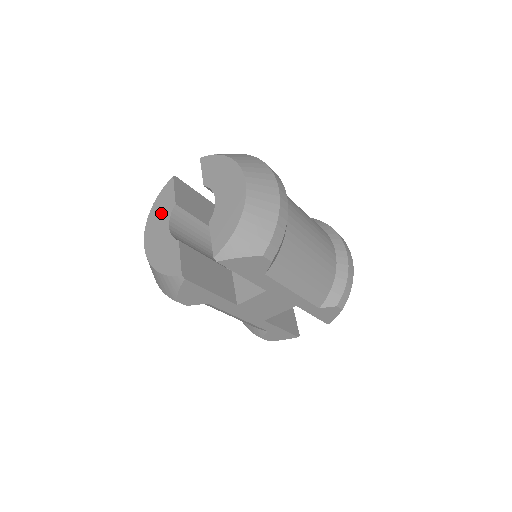
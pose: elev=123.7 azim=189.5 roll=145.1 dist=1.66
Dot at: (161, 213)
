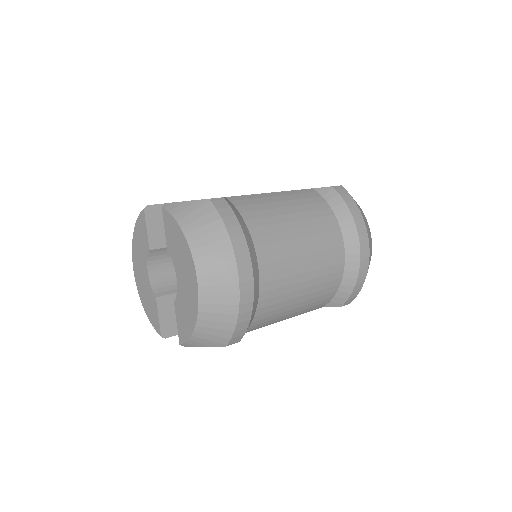
Dot at: (140, 249)
